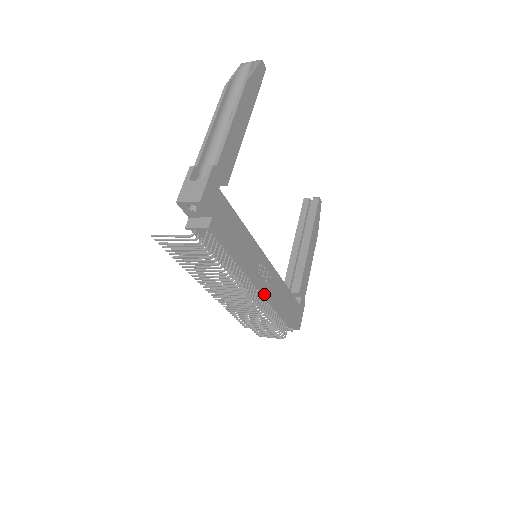
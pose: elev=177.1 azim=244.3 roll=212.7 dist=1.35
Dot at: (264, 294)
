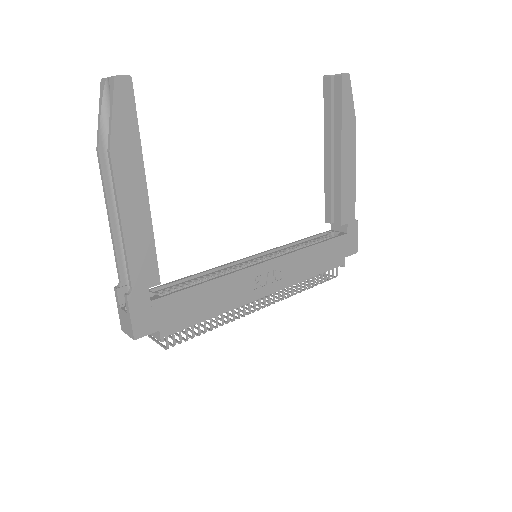
Dot at: (279, 290)
